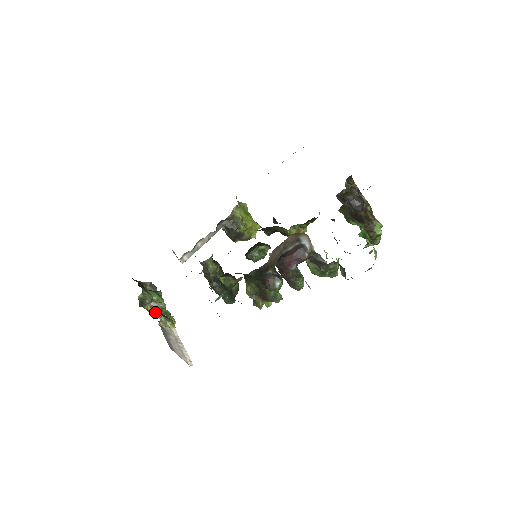
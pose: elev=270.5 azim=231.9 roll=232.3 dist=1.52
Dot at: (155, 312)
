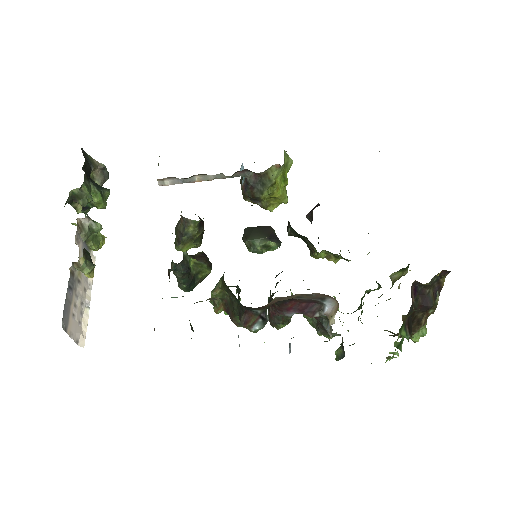
Dot at: (79, 235)
